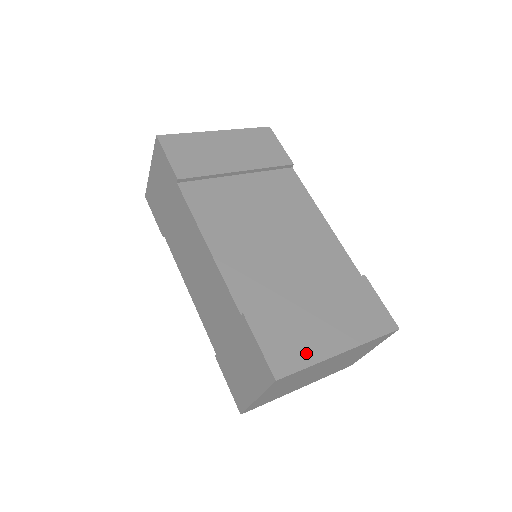
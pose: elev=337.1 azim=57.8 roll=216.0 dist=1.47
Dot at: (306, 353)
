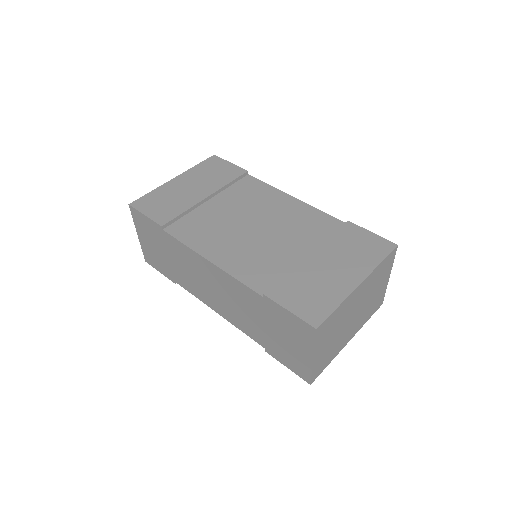
Dot at: (330, 298)
